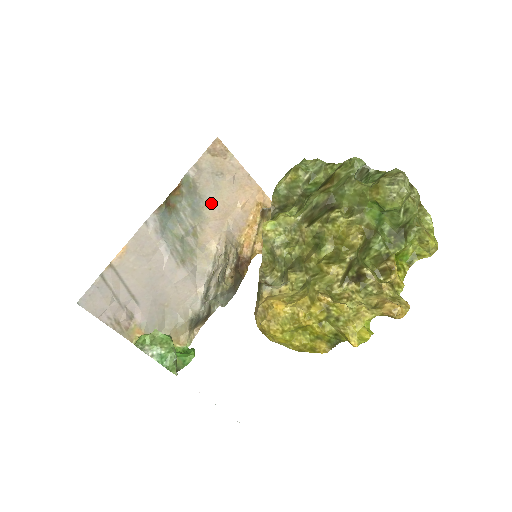
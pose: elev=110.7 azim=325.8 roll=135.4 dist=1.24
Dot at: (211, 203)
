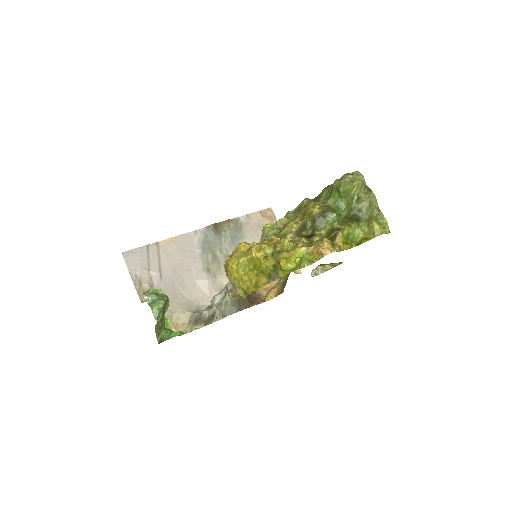
Dot at: occluded
